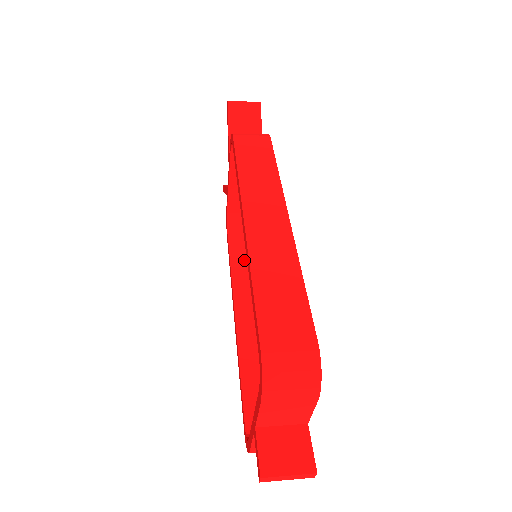
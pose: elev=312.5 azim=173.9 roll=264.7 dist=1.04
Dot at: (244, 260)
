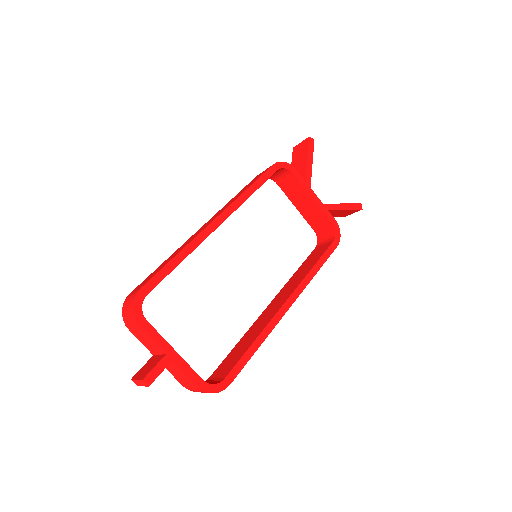
Dot at: (305, 267)
